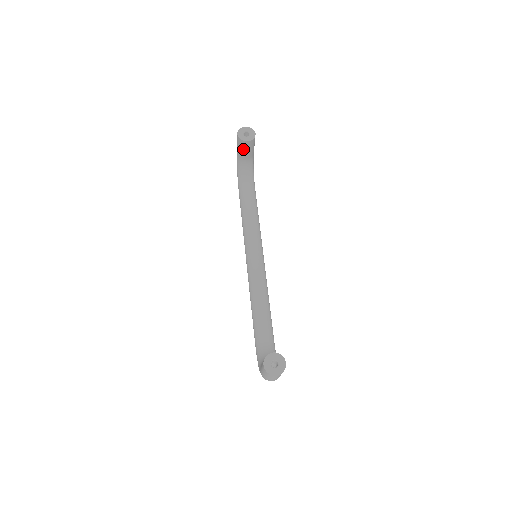
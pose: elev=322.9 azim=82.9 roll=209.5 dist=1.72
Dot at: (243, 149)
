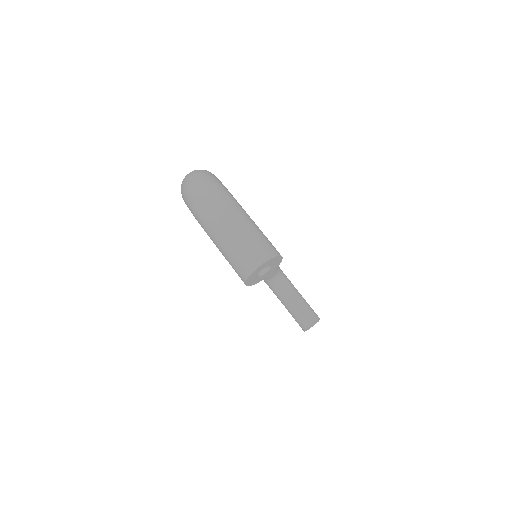
Dot at: occluded
